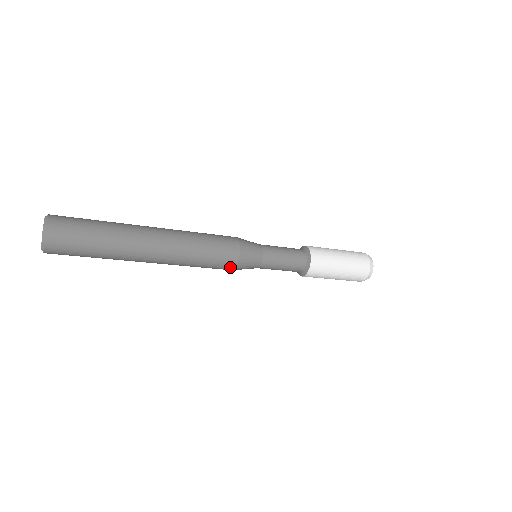
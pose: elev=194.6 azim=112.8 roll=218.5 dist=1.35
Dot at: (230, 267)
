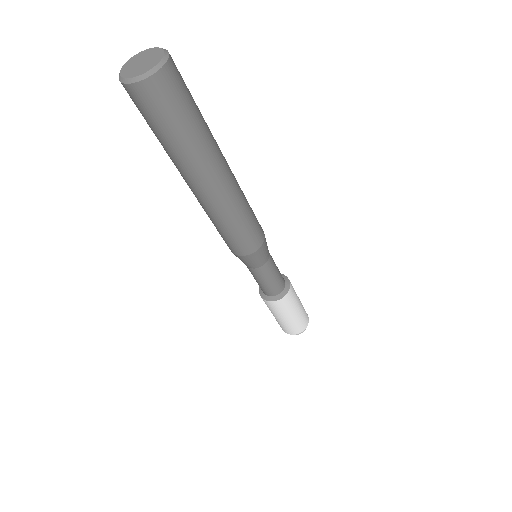
Dot at: (235, 251)
